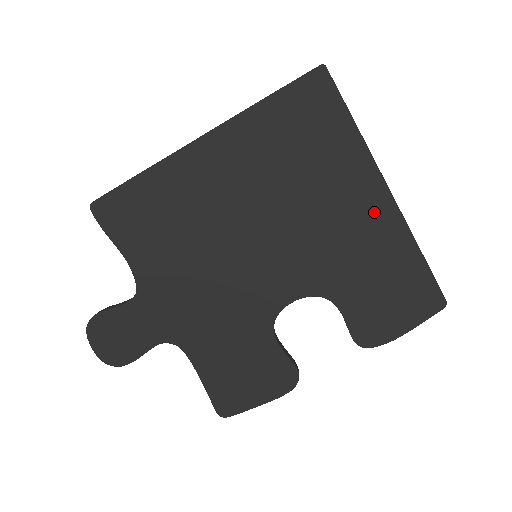
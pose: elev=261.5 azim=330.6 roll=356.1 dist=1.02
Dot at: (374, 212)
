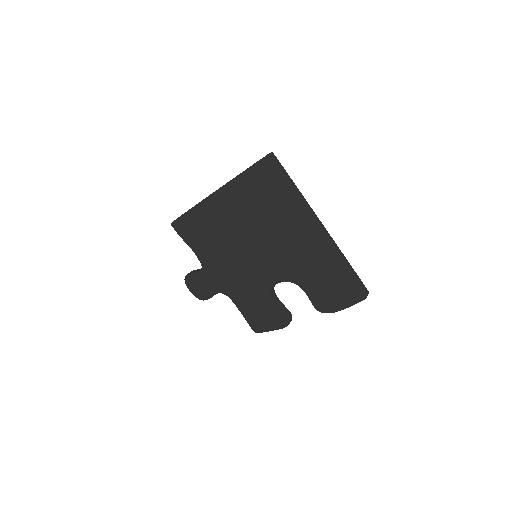
Dot at: (313, 241)
